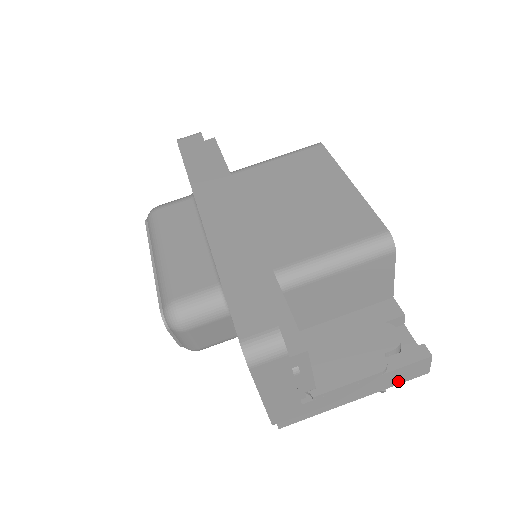
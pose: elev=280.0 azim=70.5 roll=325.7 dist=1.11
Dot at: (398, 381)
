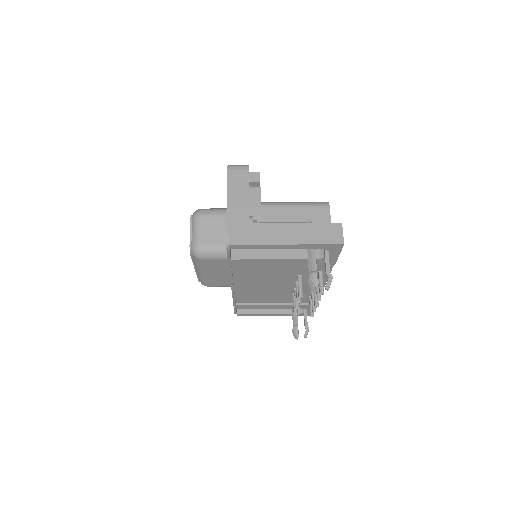
Dot at: (320, 240)
